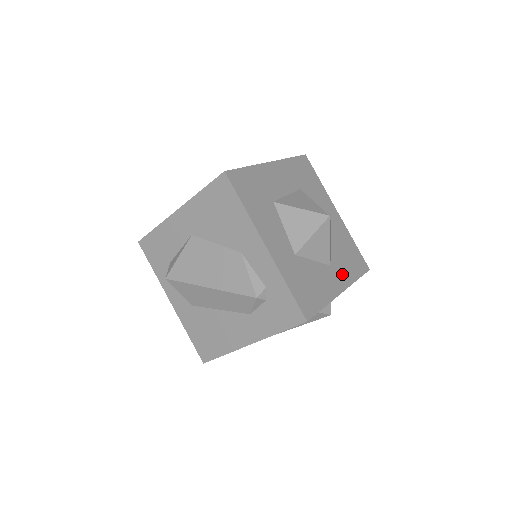
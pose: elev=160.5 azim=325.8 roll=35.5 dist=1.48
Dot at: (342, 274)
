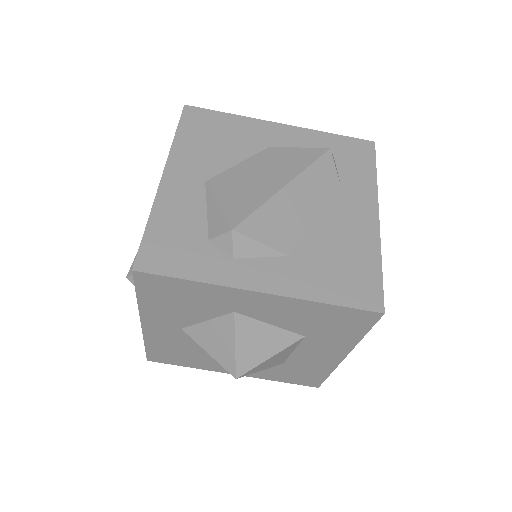
Dot at: occluded
